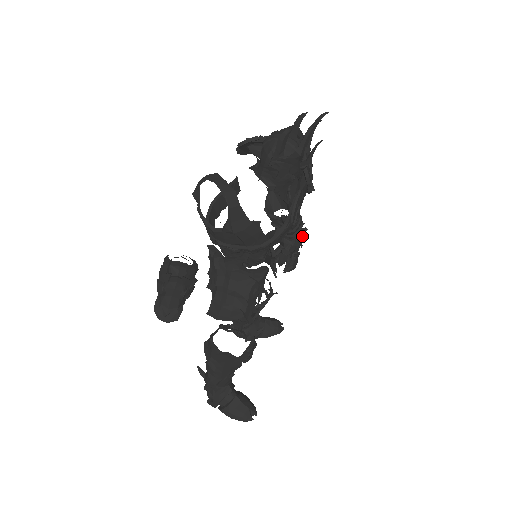
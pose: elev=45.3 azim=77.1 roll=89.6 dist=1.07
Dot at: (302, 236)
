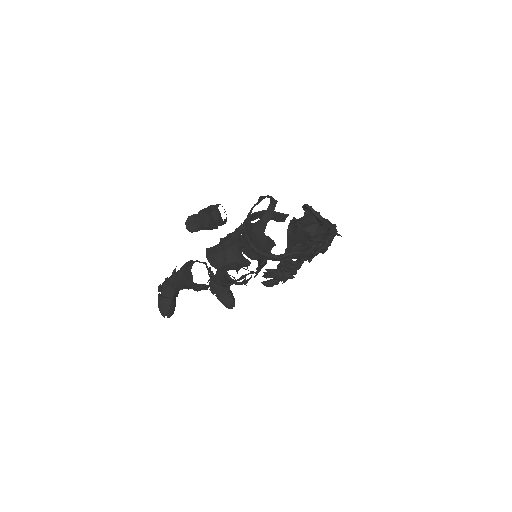
Dot at: (288, 278)
